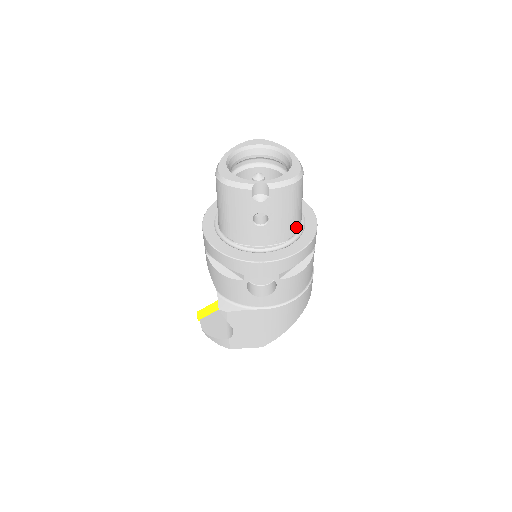
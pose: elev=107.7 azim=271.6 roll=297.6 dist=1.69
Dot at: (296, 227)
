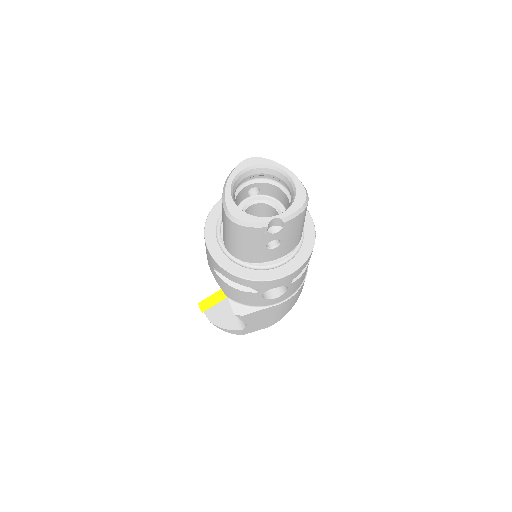
Dot at: (300, 237)
